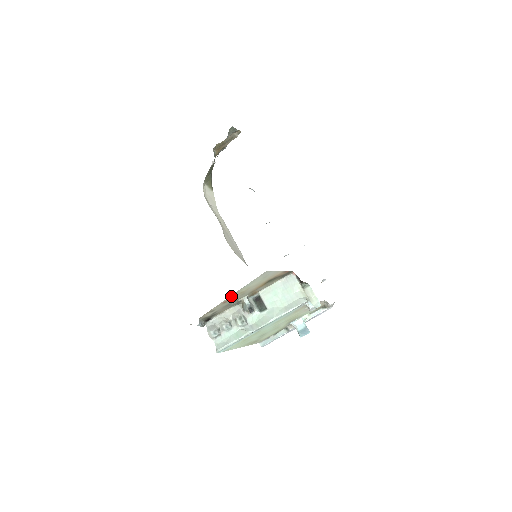
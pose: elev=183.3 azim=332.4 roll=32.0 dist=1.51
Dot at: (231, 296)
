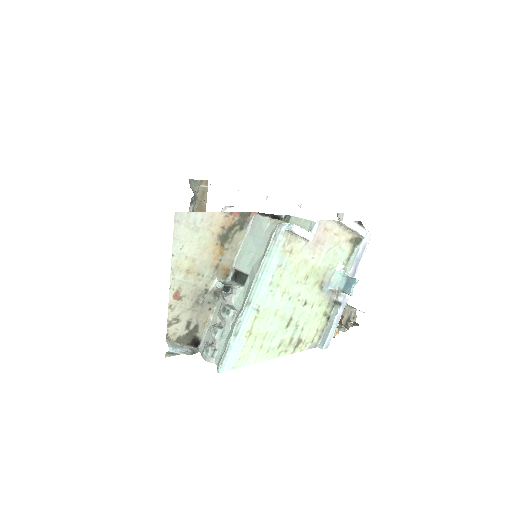
Dot at: (174, 281)
